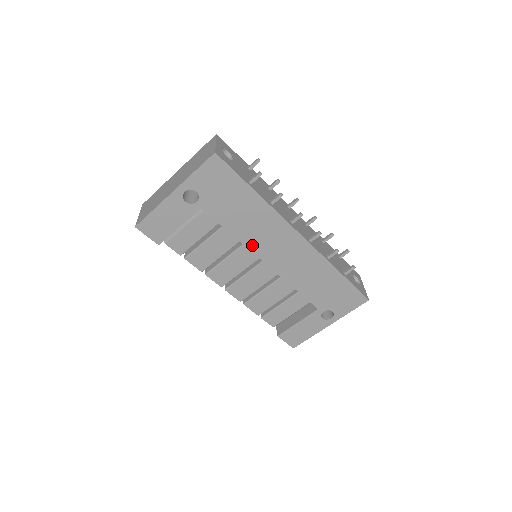
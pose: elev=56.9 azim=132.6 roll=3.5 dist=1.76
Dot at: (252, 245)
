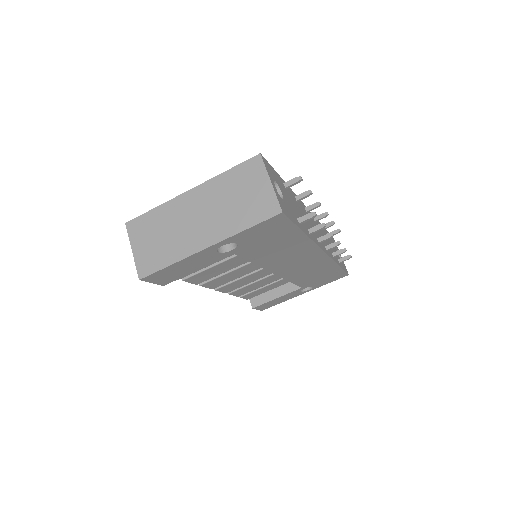
Dot at: (271, 266)
